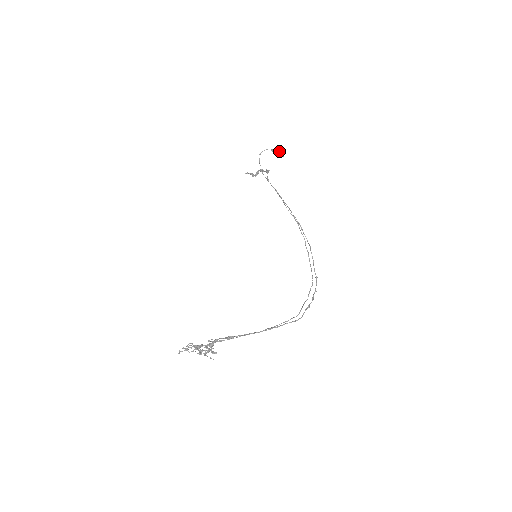
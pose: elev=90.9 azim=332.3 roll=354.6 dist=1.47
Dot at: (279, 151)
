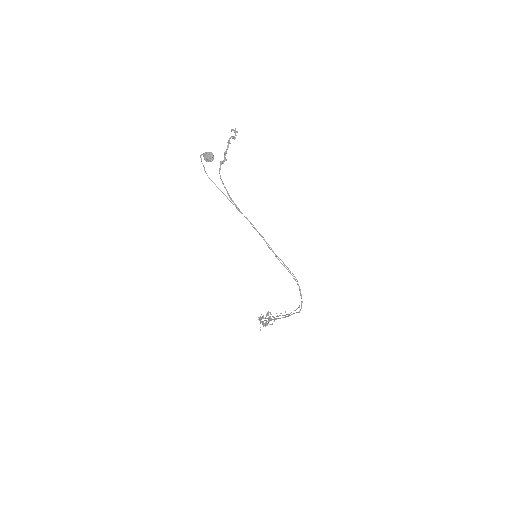
Dot at: (205, 158)
